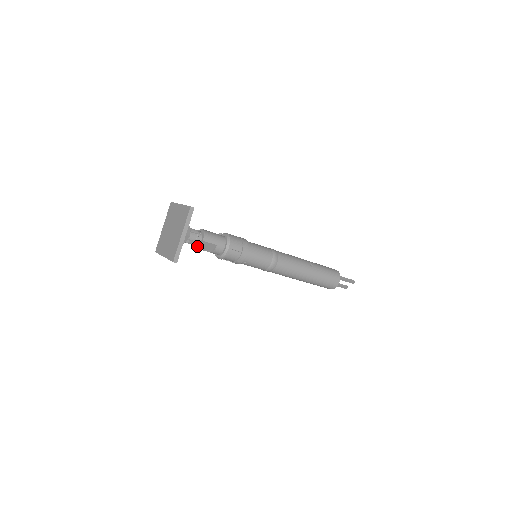
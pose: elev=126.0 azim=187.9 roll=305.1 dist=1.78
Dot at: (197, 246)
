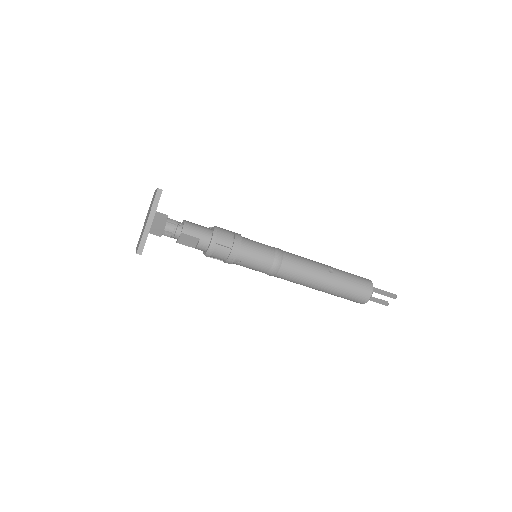
Dot at: (177, 240)
